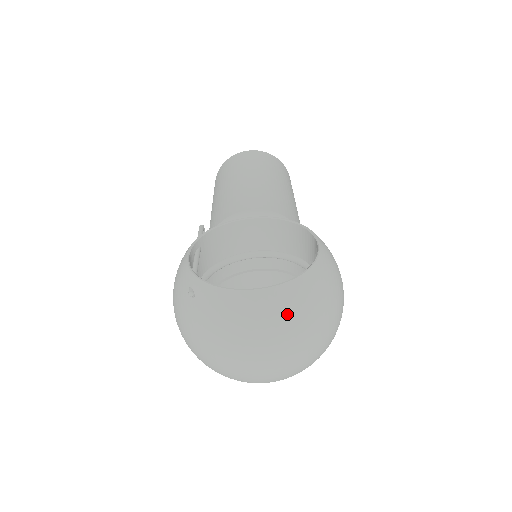
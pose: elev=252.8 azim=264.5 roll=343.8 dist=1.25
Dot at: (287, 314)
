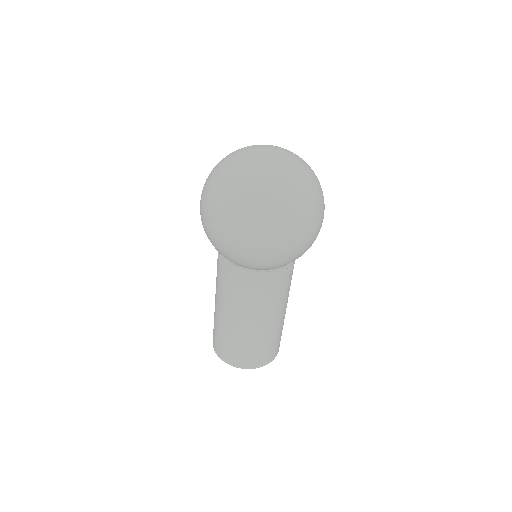
Dot at: occluded
